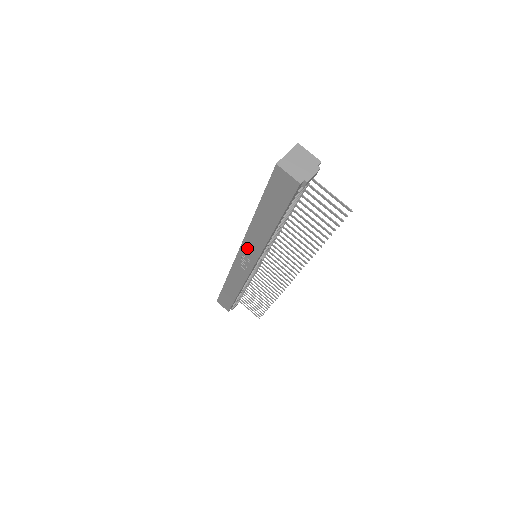
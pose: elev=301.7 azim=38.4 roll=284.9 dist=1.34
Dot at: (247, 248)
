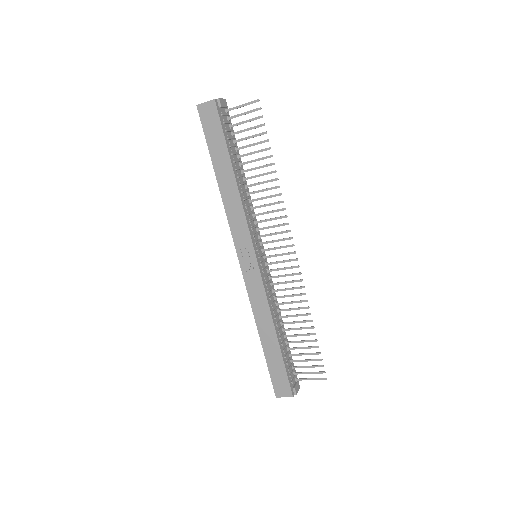
Dot at: (237, 233)
